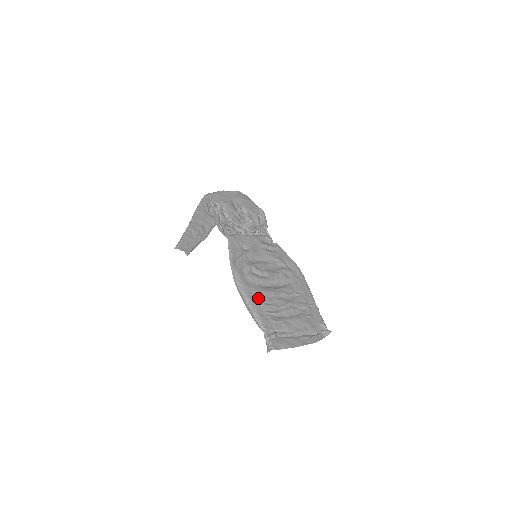
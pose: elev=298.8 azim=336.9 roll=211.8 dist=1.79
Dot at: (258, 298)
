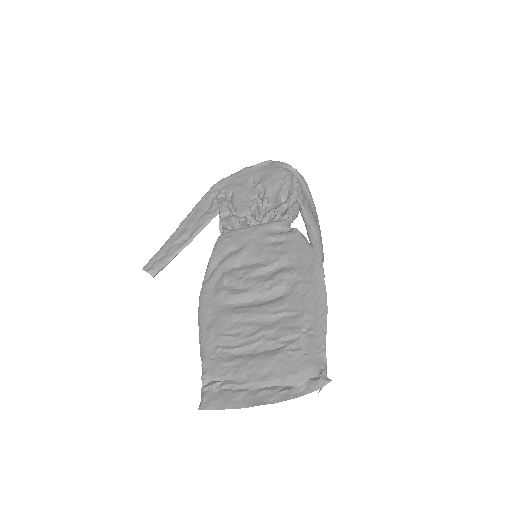
Dot at: (215, 326)
